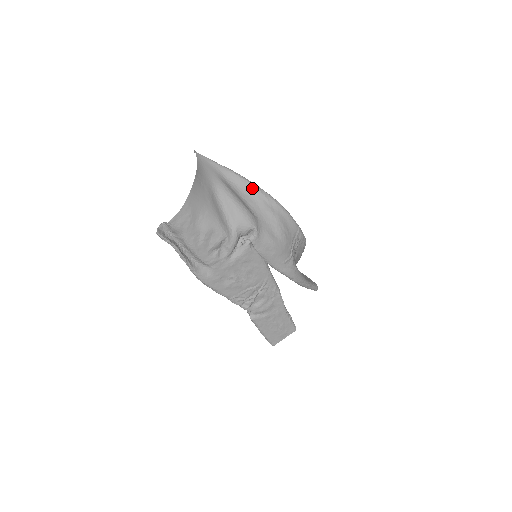
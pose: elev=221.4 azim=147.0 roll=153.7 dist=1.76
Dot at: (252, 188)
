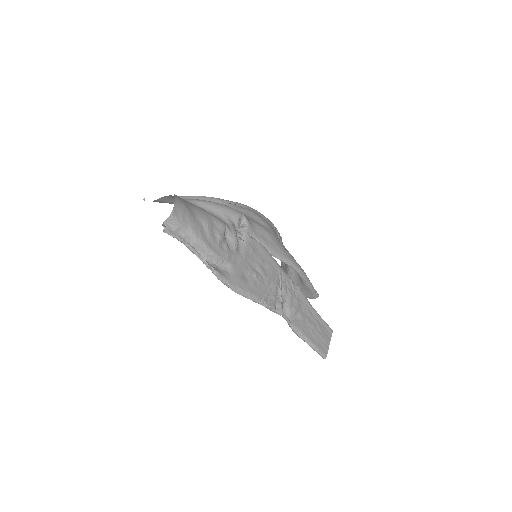
Dot at: (215, 200)
